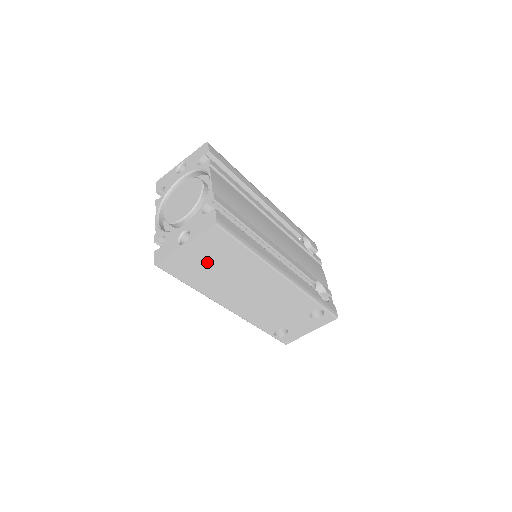
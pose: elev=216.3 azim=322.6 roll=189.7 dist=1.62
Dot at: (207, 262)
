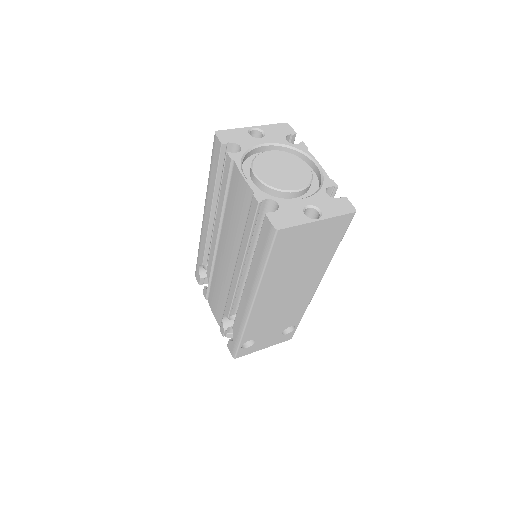
Dot at: (306, 247)
